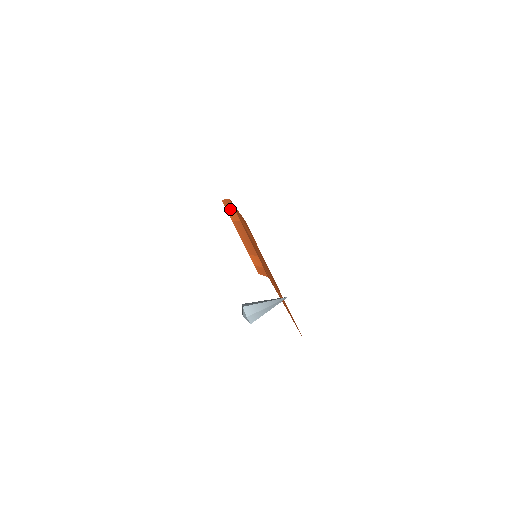
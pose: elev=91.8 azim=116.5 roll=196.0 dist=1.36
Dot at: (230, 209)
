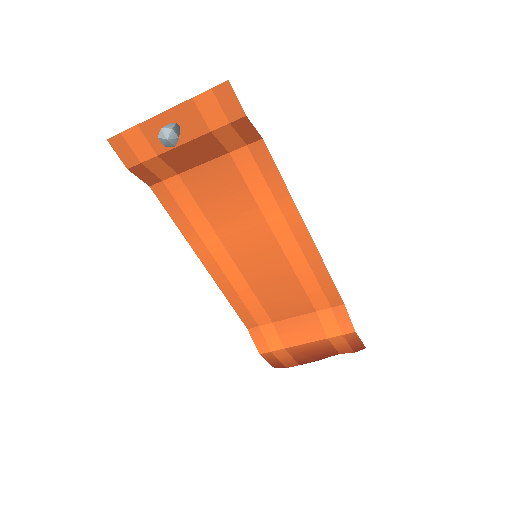
Dot at: (264, 339)
